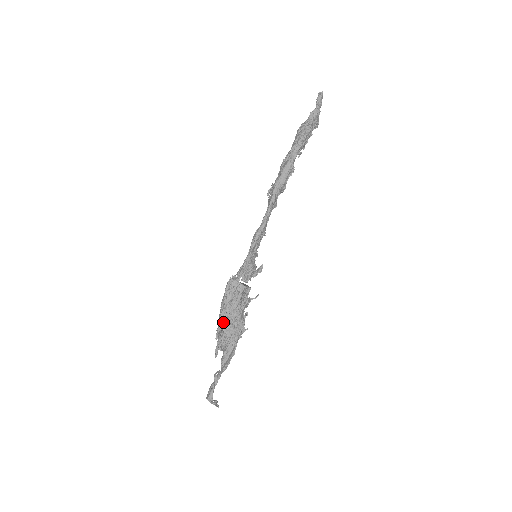
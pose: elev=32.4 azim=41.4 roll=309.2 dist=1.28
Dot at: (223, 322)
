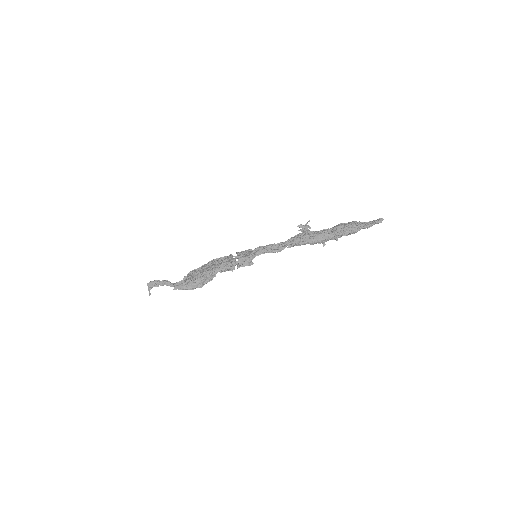
Dot at: (205, 274)
